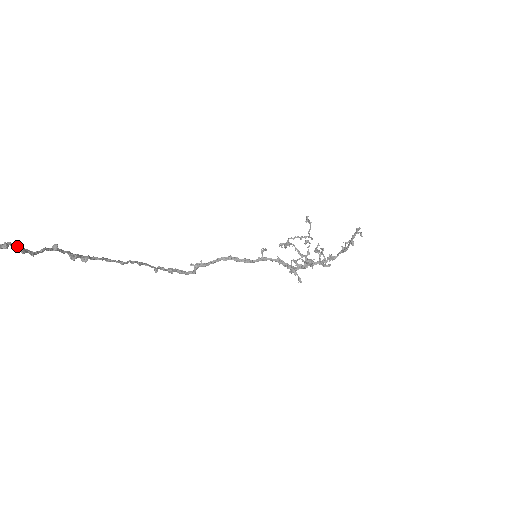
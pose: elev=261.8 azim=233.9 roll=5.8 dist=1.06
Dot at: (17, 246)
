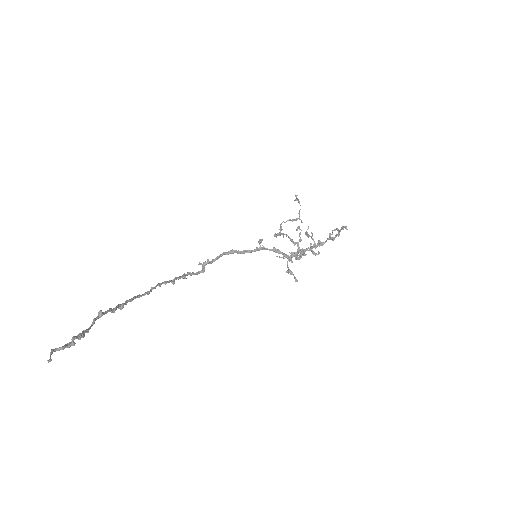
Dot at: (80, 338)
